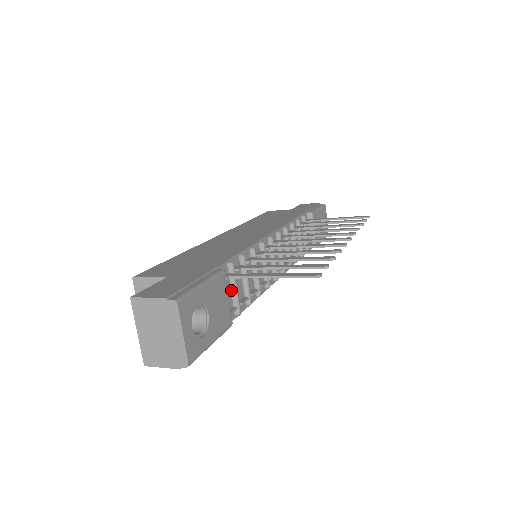
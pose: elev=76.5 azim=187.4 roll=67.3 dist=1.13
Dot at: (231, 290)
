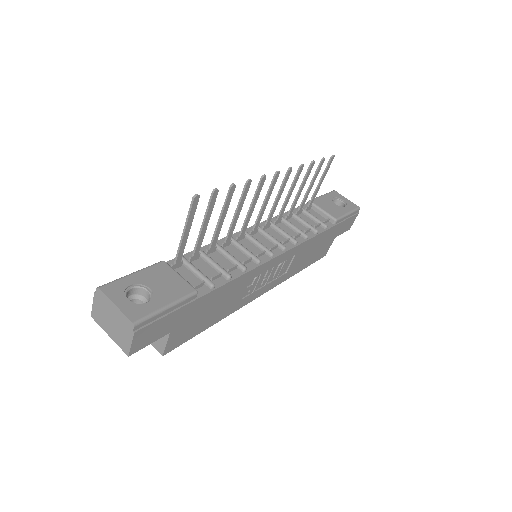
Dot at: (193, 274)
